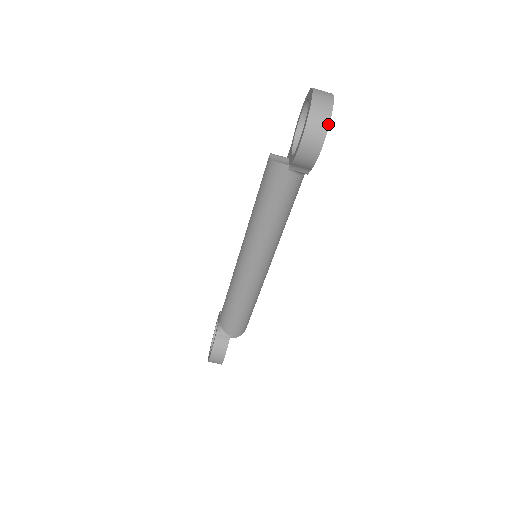
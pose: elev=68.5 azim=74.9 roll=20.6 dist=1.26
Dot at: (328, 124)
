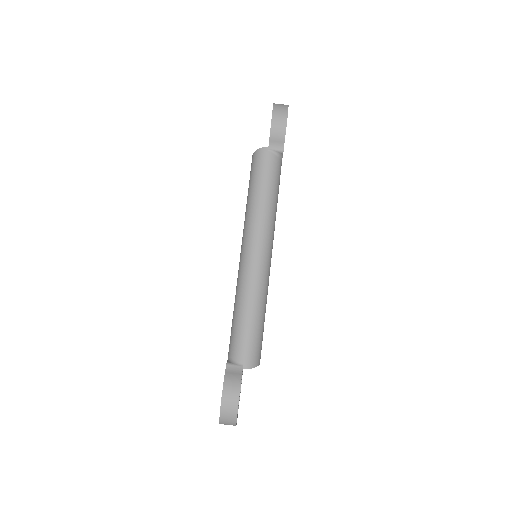
Dot at: (287, 107)
